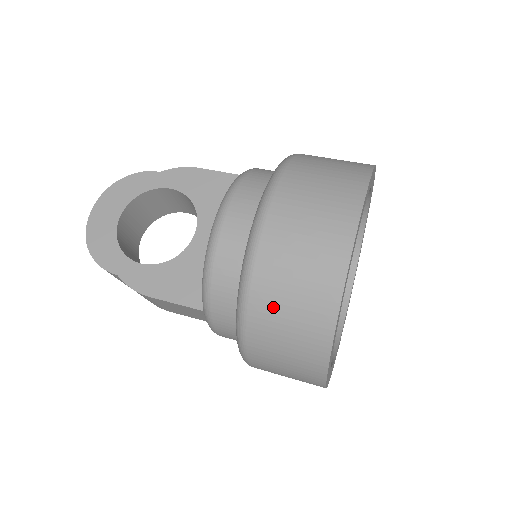
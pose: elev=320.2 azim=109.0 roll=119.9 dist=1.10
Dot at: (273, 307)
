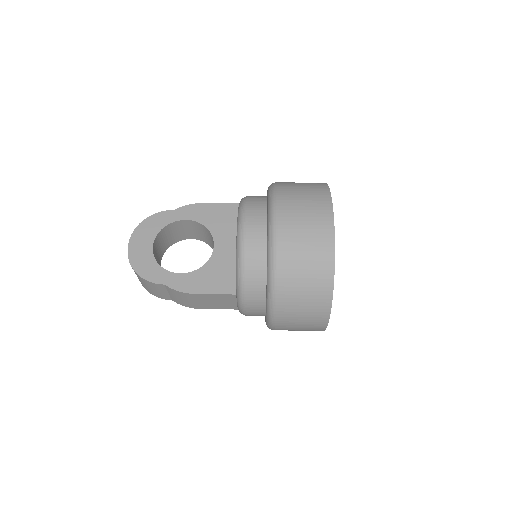
Dot at: (294, 273)
